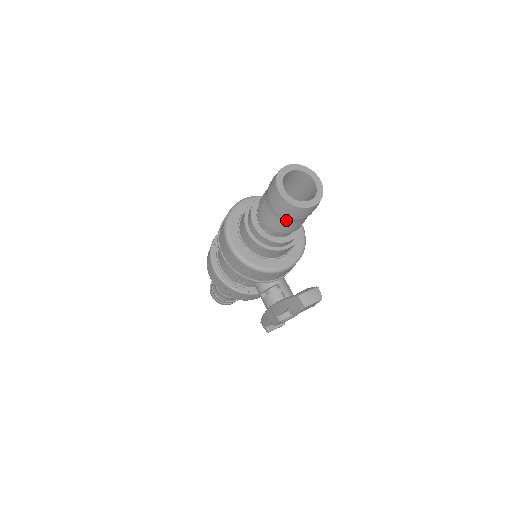
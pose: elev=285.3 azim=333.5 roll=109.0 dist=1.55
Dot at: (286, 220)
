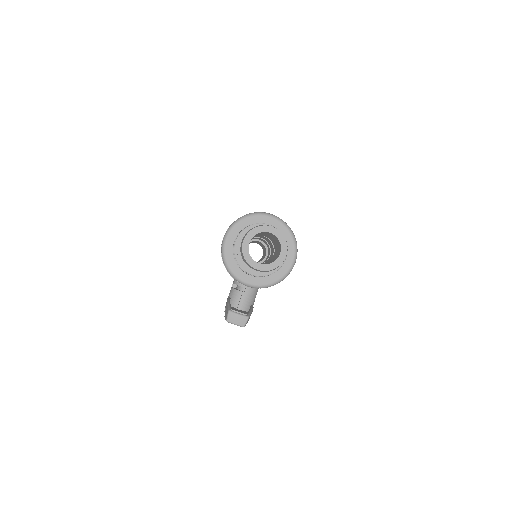
Dot at: occluded
